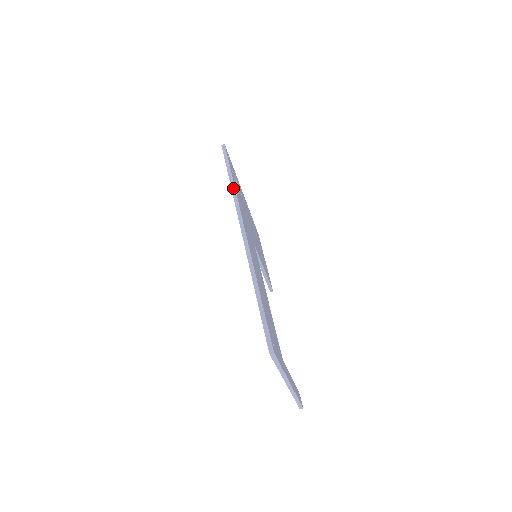
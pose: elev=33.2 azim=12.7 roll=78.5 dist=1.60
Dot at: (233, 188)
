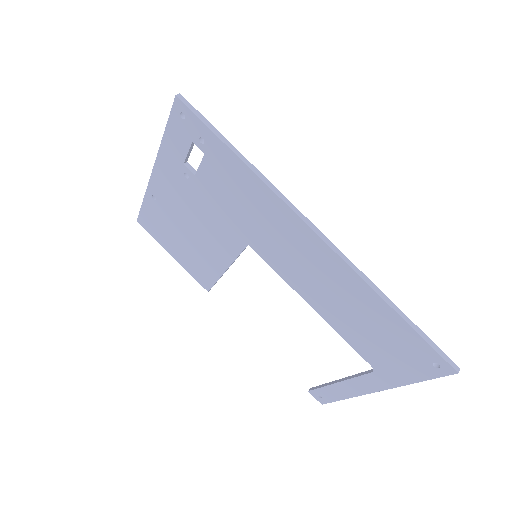
Dot at: (254, 168)
